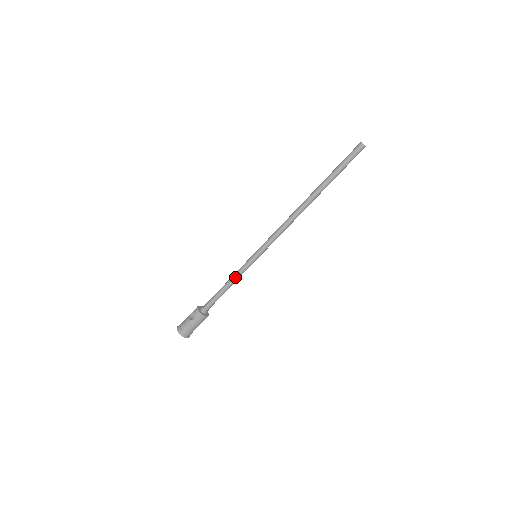
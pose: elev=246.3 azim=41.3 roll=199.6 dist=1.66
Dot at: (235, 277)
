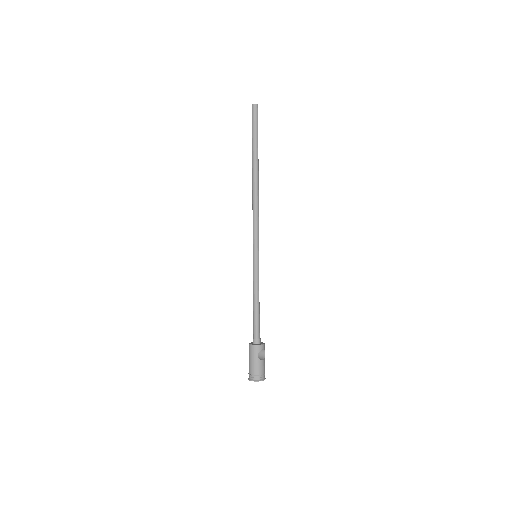
Dot at: (253, 288)
